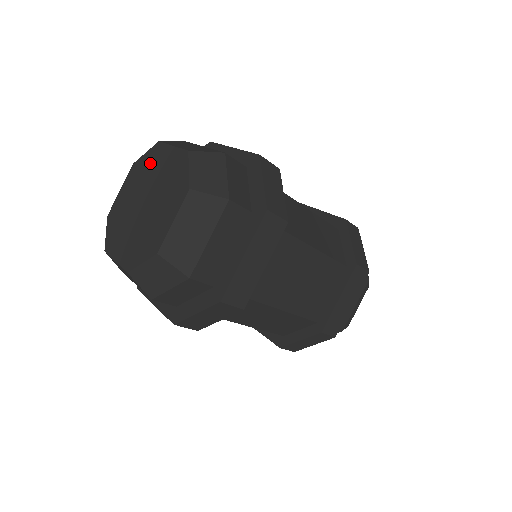
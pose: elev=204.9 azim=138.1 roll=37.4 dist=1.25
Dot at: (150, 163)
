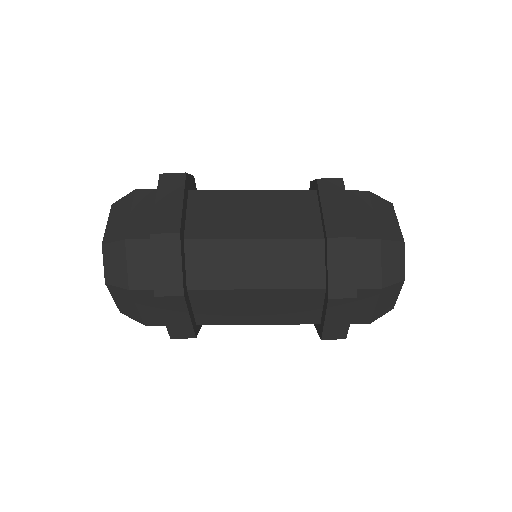
Dot at: occluded
